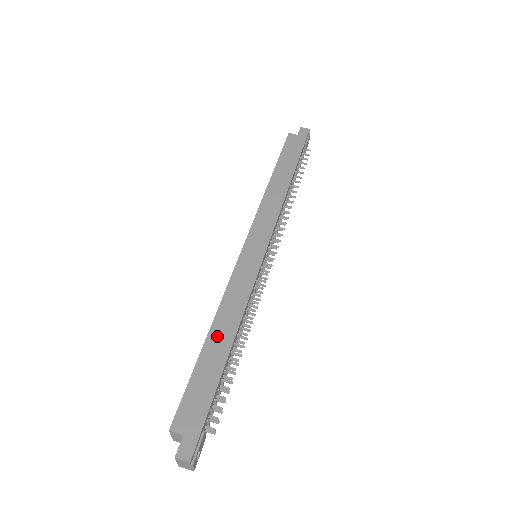
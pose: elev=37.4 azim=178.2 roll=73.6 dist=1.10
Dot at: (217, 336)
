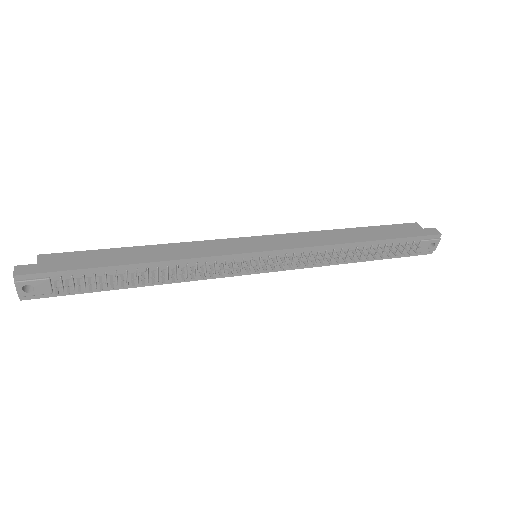
Dot at: (144, 251)
